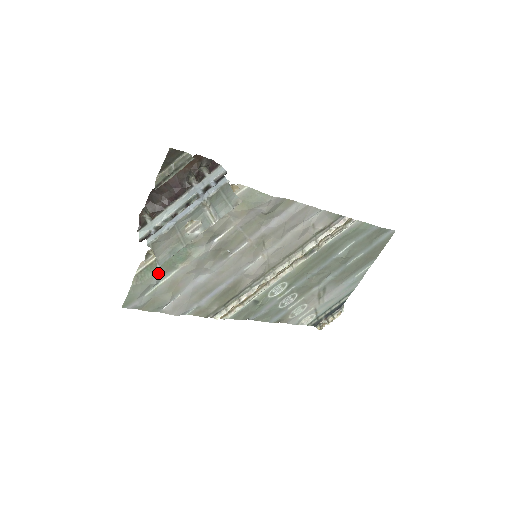
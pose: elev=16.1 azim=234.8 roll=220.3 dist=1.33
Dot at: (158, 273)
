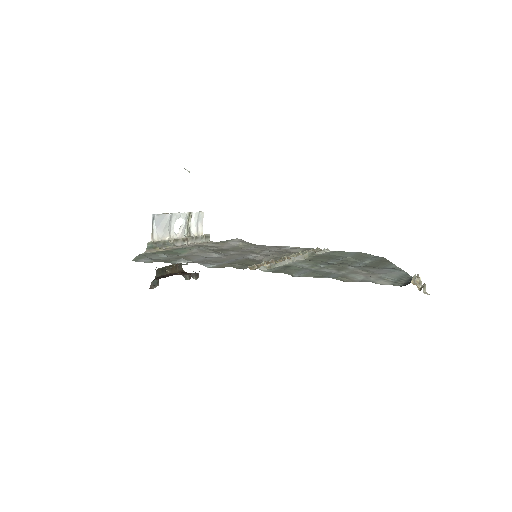
Dot at: occluded
